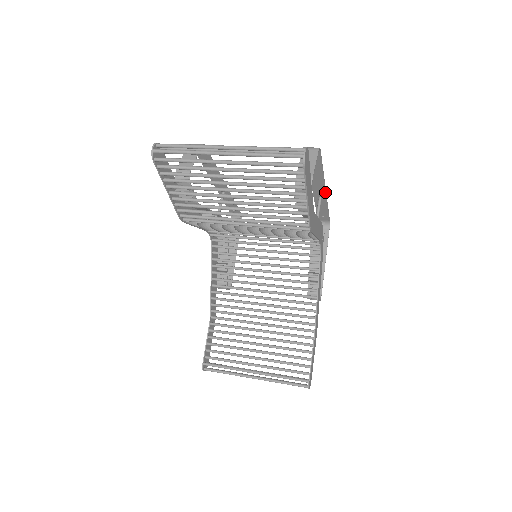
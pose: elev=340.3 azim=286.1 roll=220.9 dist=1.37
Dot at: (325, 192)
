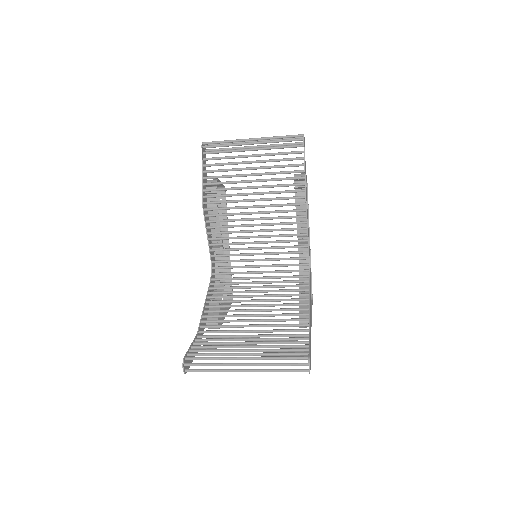
Dot at: (309, 244)
